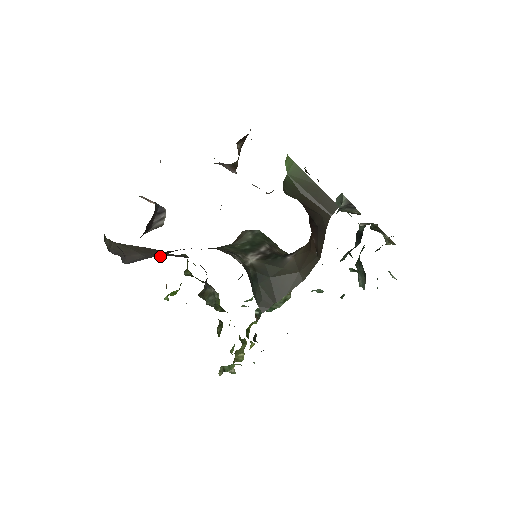
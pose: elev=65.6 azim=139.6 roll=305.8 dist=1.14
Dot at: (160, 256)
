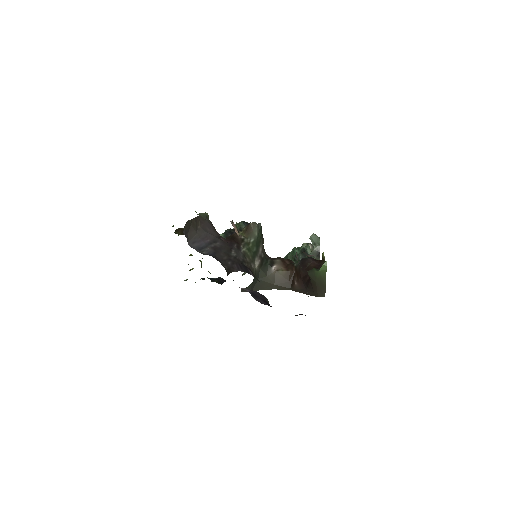
Dot at: occluded
